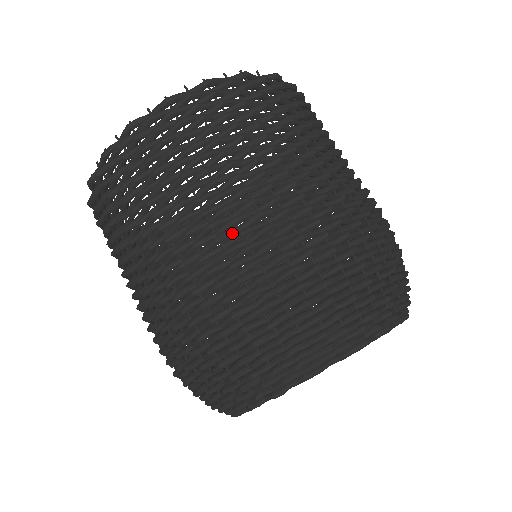
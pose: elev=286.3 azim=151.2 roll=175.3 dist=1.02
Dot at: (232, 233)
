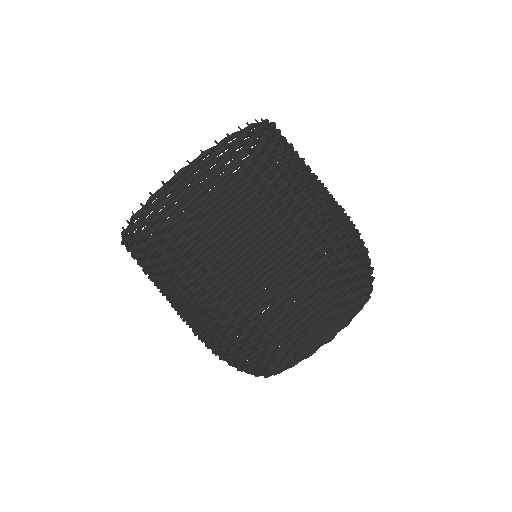
Dot at: (299, 230)
